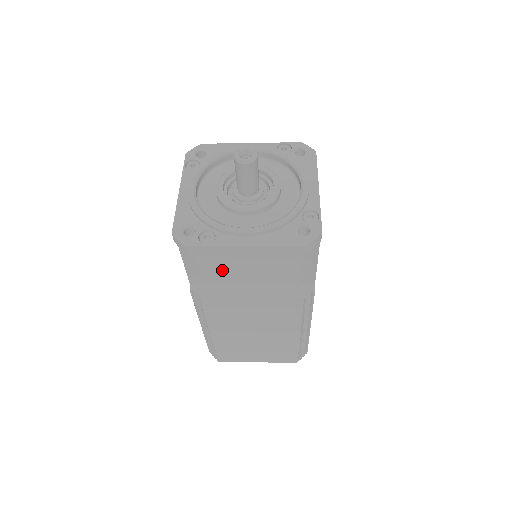
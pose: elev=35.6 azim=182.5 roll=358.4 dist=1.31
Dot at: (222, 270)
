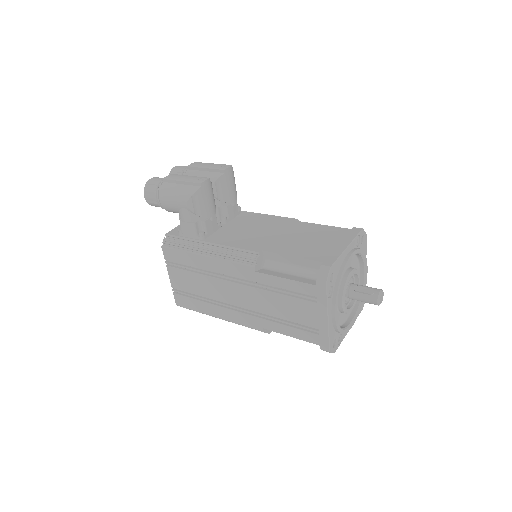
Dot at: occluded
